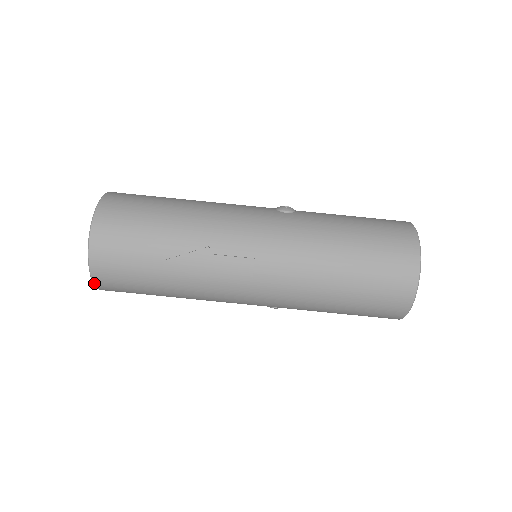
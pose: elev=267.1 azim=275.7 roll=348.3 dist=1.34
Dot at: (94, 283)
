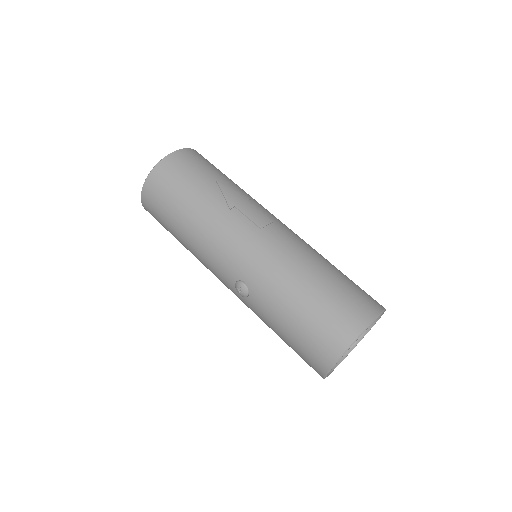
Dot at: (156, 166)
